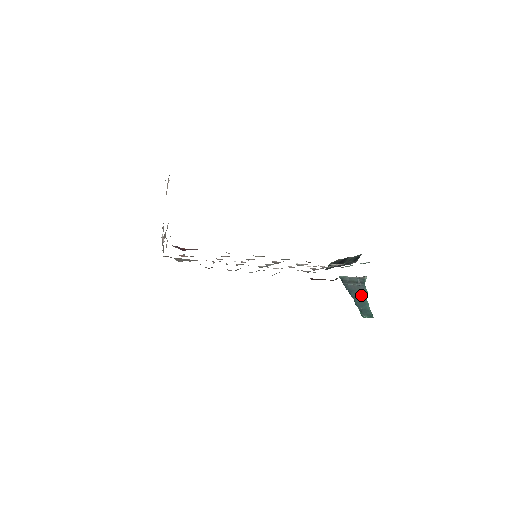
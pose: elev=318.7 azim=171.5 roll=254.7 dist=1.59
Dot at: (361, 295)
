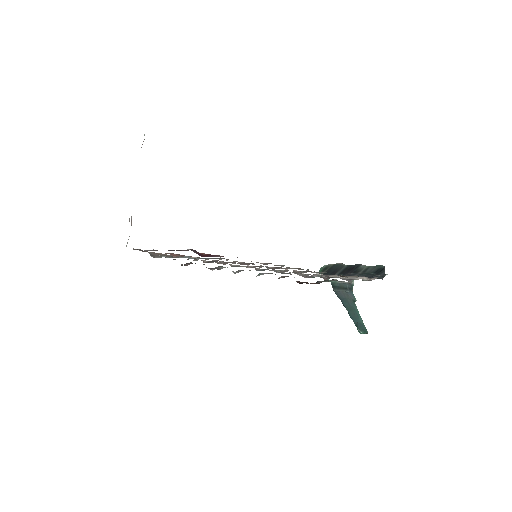
Dot at: (352, 305)
